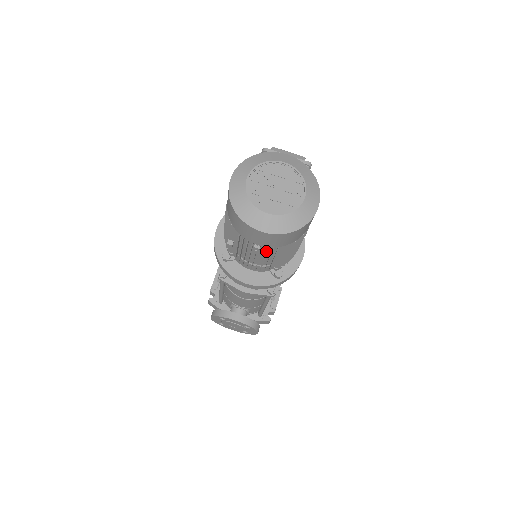
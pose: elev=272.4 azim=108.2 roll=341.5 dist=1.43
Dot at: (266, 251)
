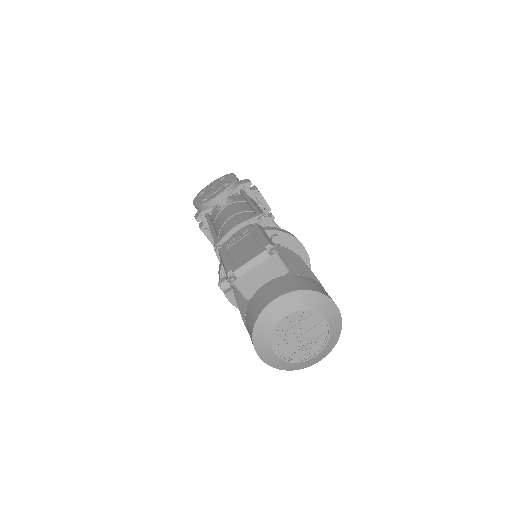
Dot at: occluded
